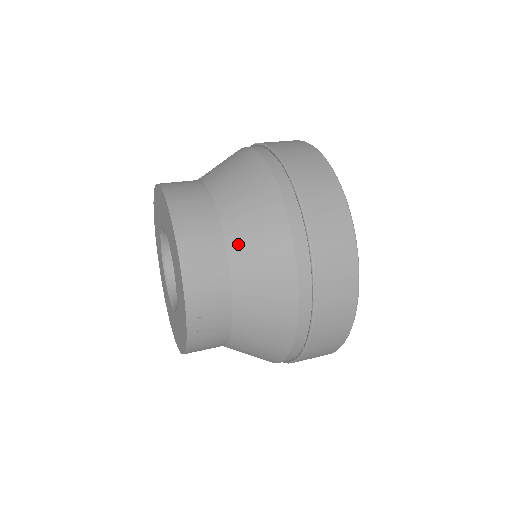
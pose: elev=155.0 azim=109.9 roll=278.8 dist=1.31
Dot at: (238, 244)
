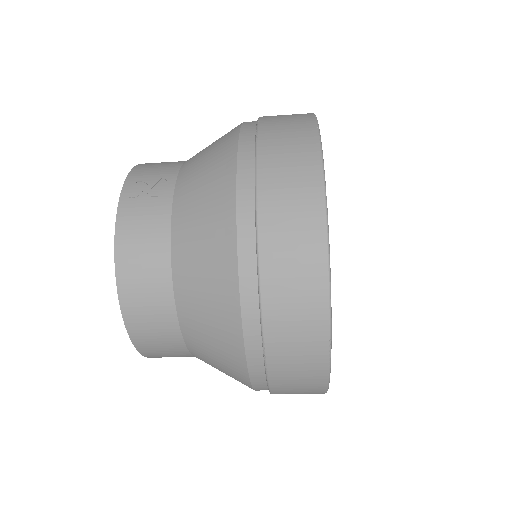
Dot at: occluded
